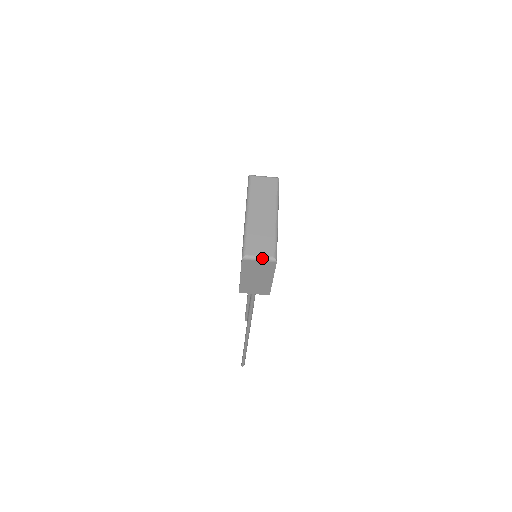
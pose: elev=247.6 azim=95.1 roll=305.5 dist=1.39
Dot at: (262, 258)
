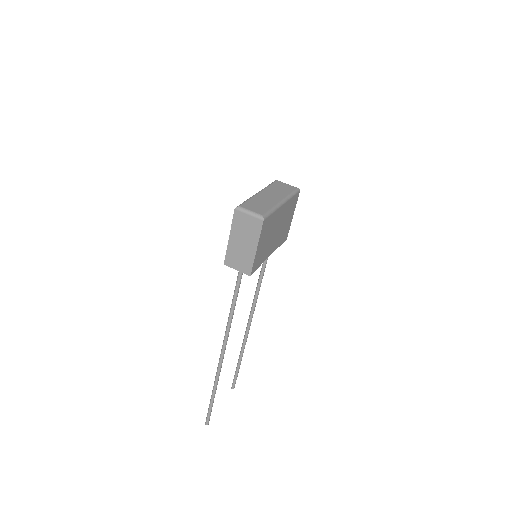
Dot at: (252, 213)
